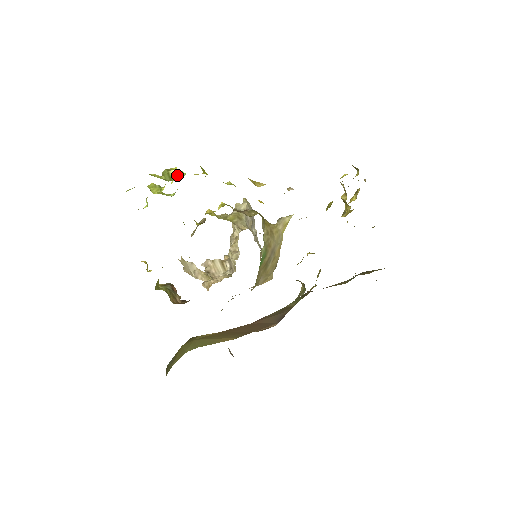
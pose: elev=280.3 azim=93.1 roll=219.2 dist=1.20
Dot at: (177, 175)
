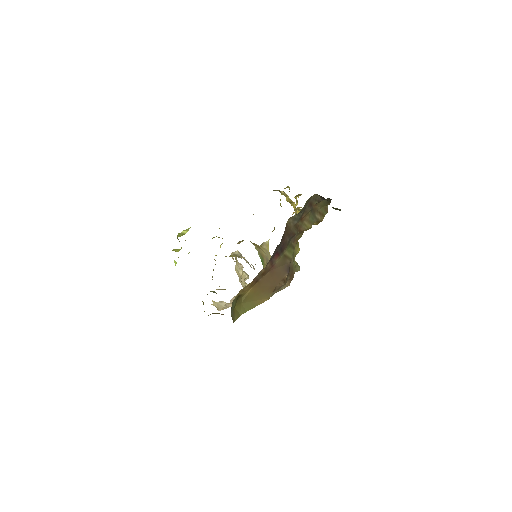
Dot at: (186, 231)
